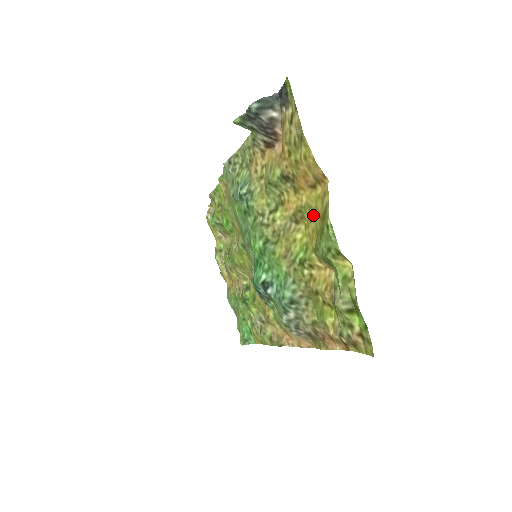
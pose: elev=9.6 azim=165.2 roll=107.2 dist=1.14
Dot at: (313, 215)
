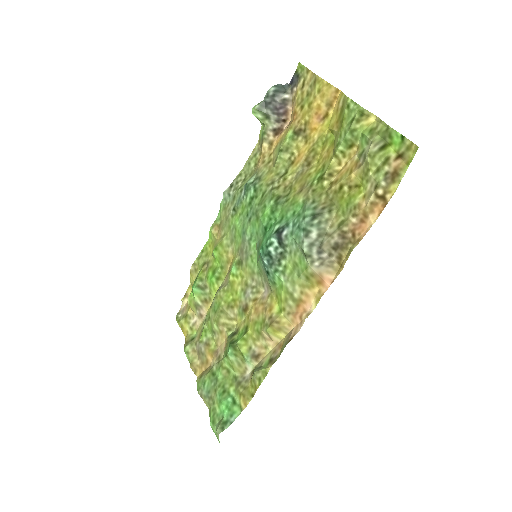
Dot at: (326, 140)
